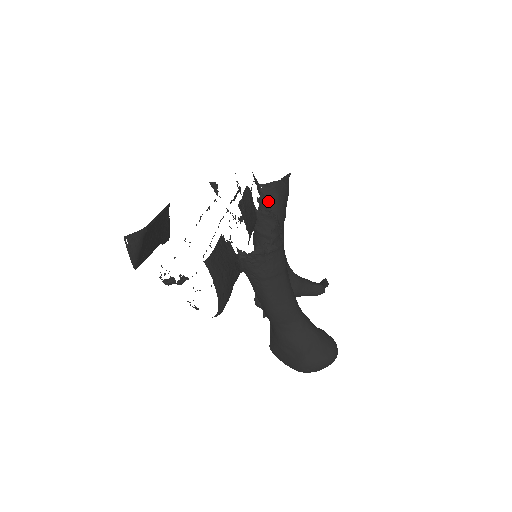
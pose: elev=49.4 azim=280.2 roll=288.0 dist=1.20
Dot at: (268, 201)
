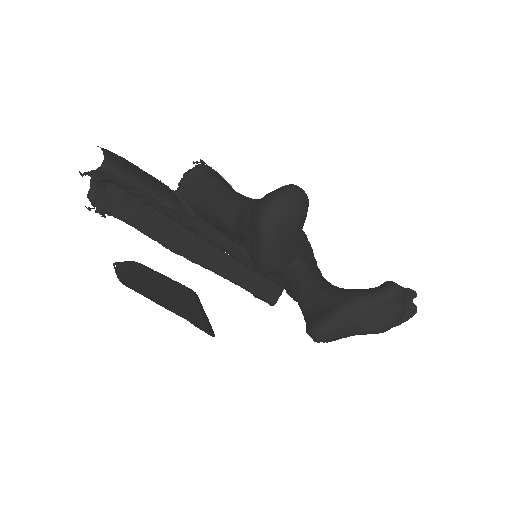
Dot at: occluded
